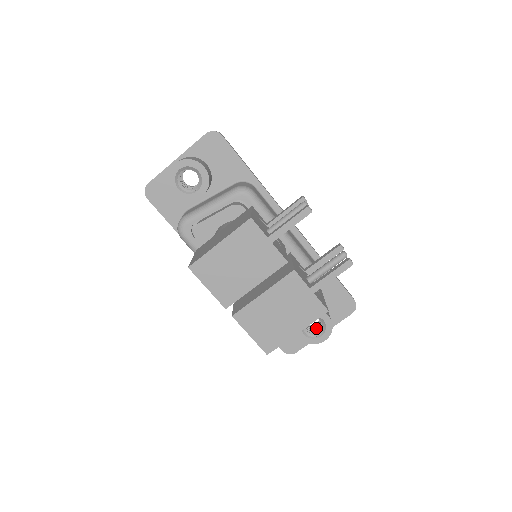
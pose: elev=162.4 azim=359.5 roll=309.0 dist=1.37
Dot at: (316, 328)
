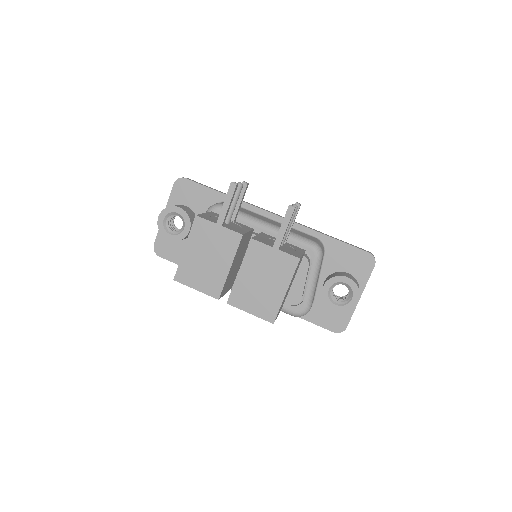
Dot at: (347, 295)
